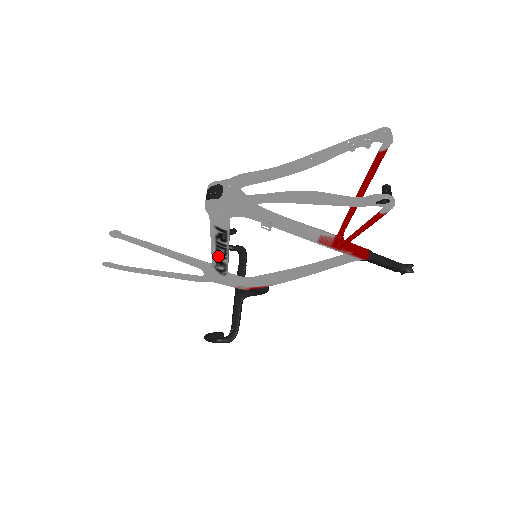
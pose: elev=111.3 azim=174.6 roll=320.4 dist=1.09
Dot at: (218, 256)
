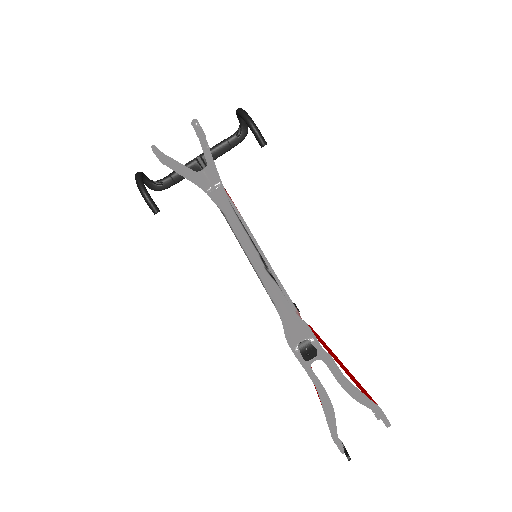
Dot at: (240, 243)
